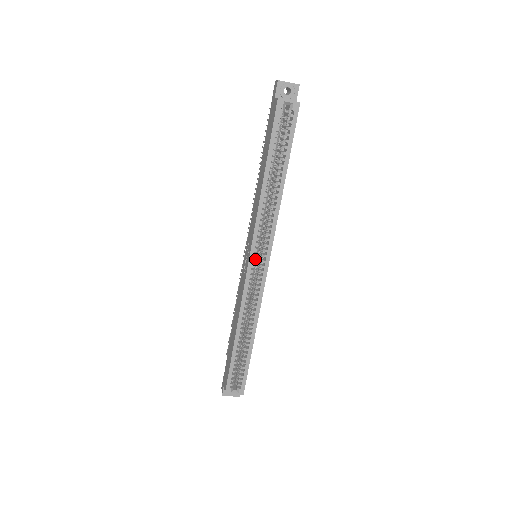
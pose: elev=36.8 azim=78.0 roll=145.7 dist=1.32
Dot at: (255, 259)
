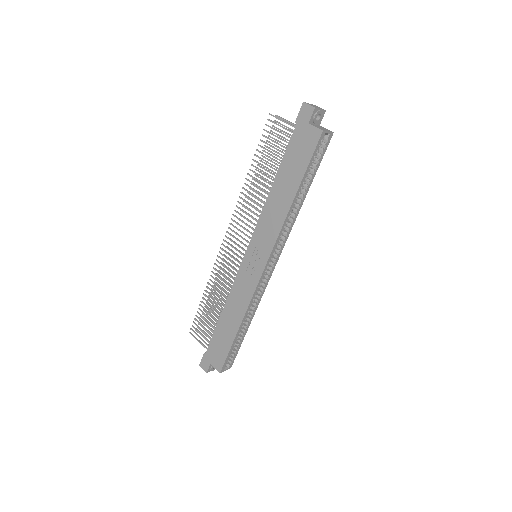
Dot at: occluded
